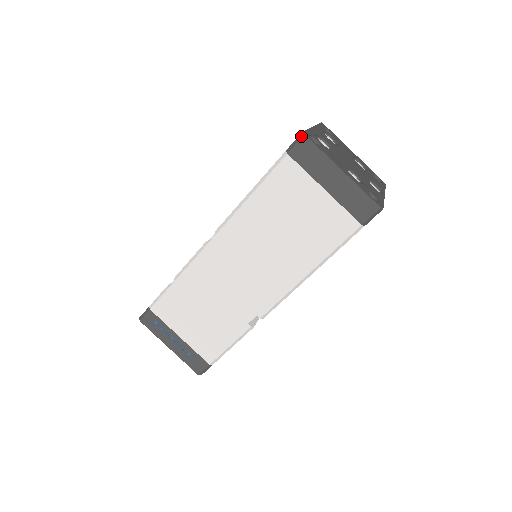
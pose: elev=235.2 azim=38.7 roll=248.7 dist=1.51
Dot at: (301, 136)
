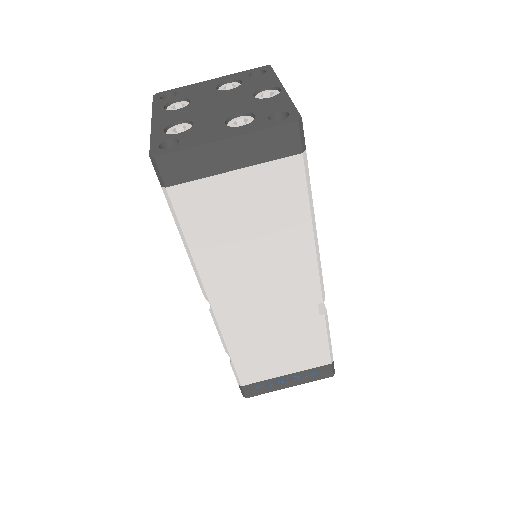
Dot at: (154, 162)
